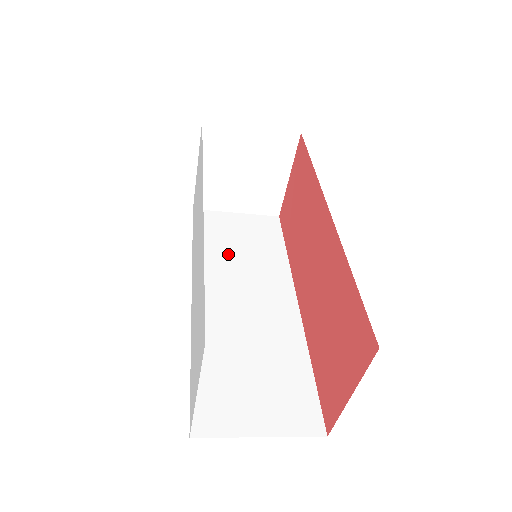
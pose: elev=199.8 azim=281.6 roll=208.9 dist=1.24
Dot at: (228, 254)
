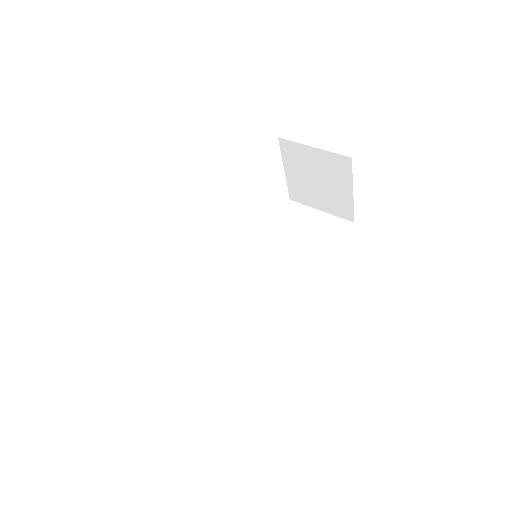
Dot at: (282, 245)
